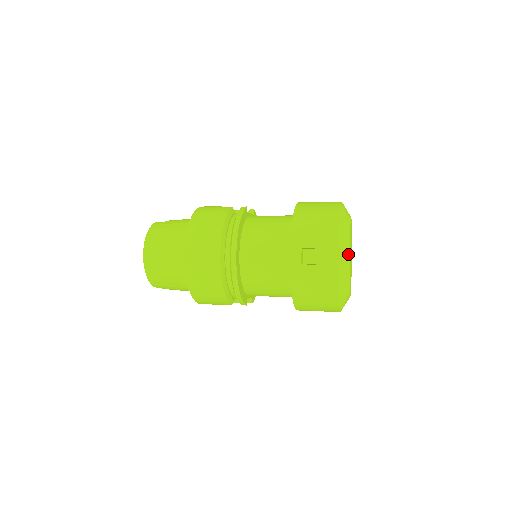
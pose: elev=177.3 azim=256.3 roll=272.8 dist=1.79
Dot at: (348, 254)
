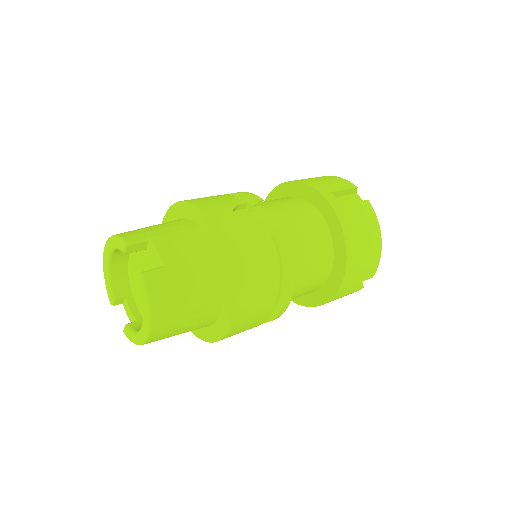
Dot at: occluded
